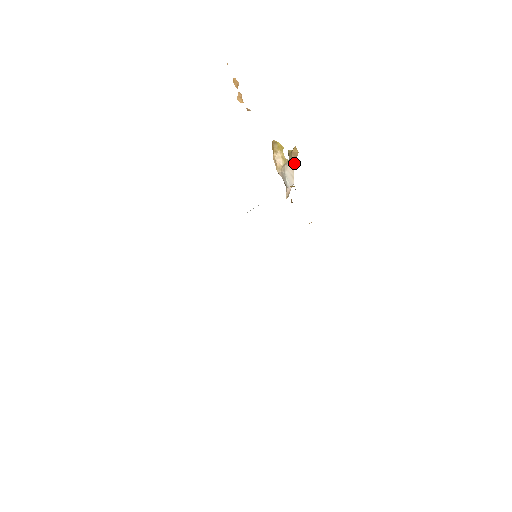
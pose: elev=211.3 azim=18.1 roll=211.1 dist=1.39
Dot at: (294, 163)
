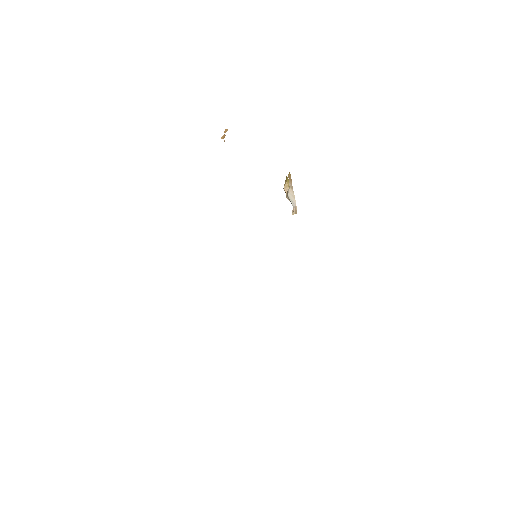
Dot at: occluded
